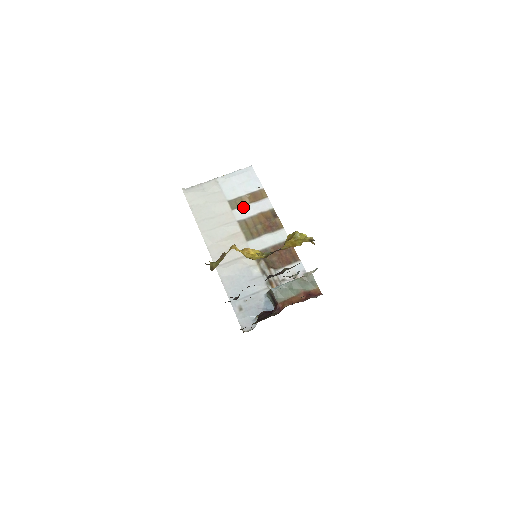
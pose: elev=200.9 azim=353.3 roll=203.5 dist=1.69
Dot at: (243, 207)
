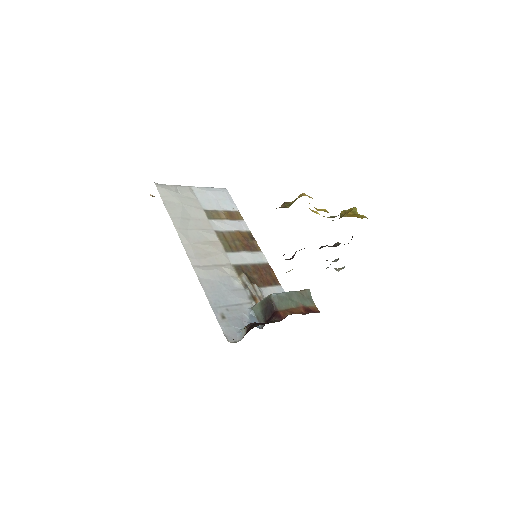
Dot at: (220, 220)
